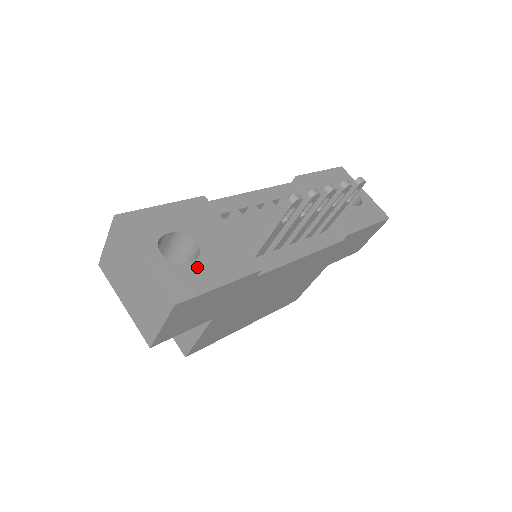
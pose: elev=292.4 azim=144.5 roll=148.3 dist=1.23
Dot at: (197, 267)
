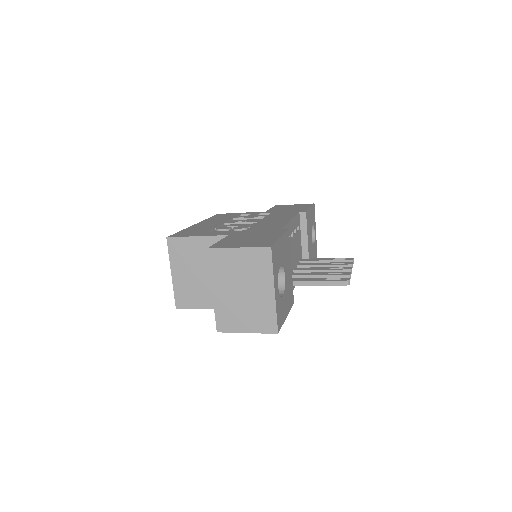
Dot at: (284, 300)
